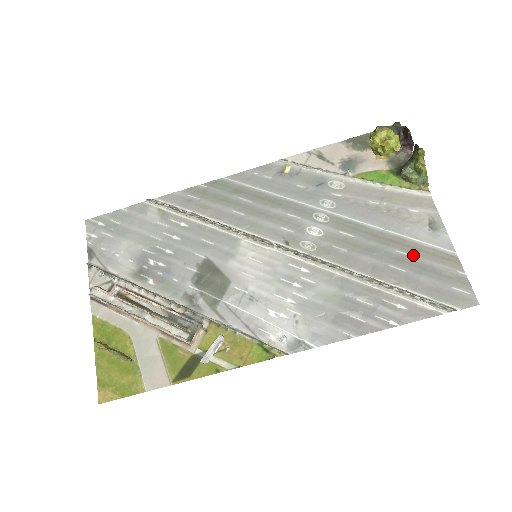
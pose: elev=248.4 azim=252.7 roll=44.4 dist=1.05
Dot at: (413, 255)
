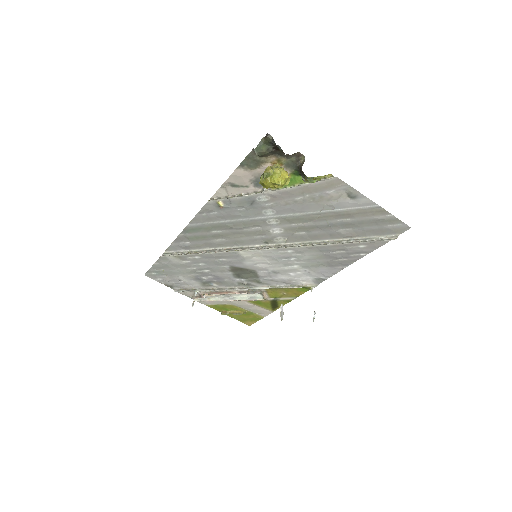
Dot at: (350, 218)
